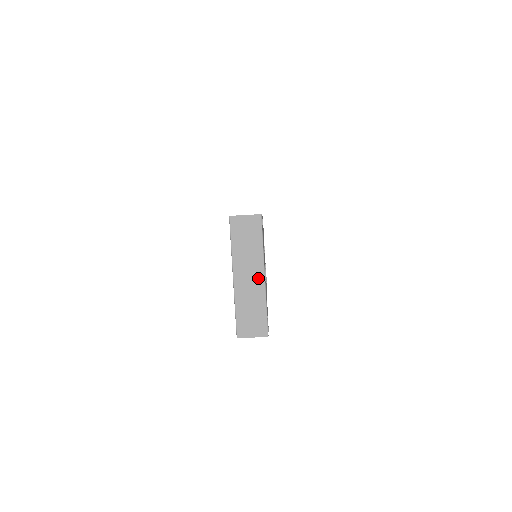
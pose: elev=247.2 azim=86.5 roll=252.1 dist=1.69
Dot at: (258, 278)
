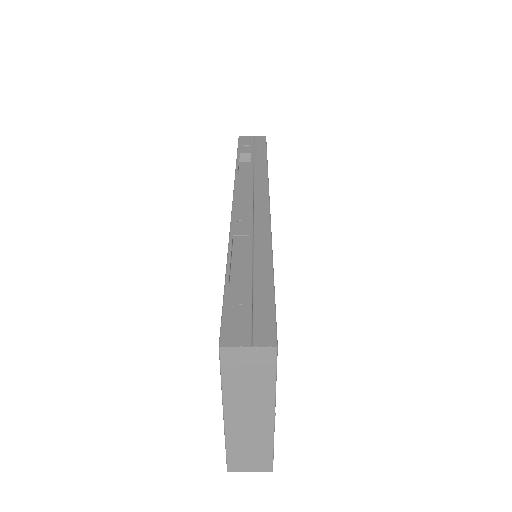
Dot at: (264, 419)
